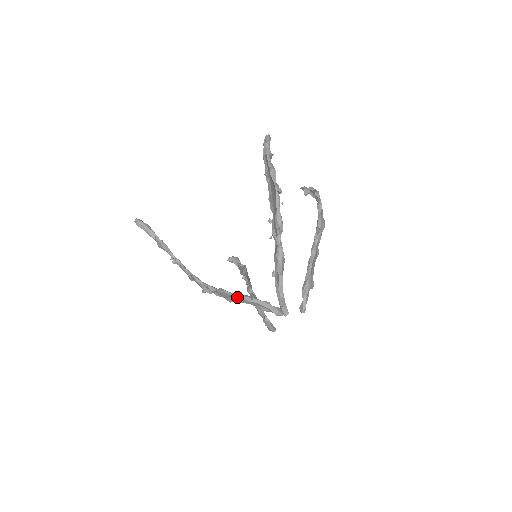
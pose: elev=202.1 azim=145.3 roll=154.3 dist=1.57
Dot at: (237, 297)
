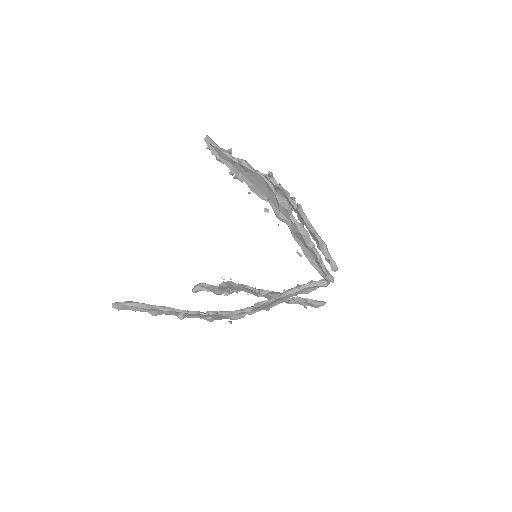
Dot at: (279, 298)
